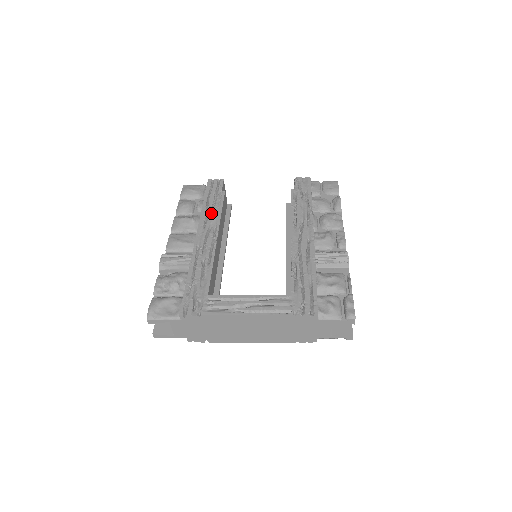
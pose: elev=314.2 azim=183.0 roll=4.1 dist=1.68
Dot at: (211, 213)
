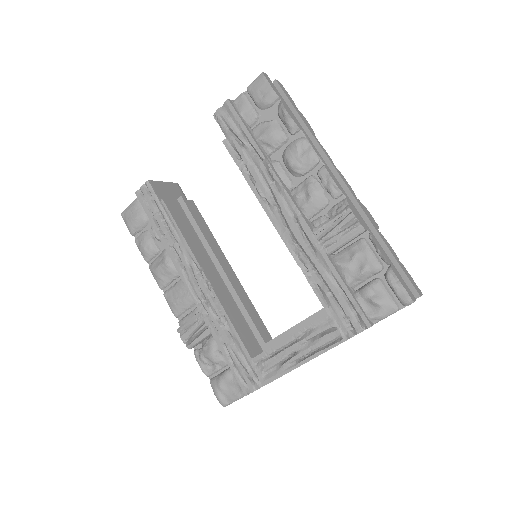
Dot at: (175, 245)
